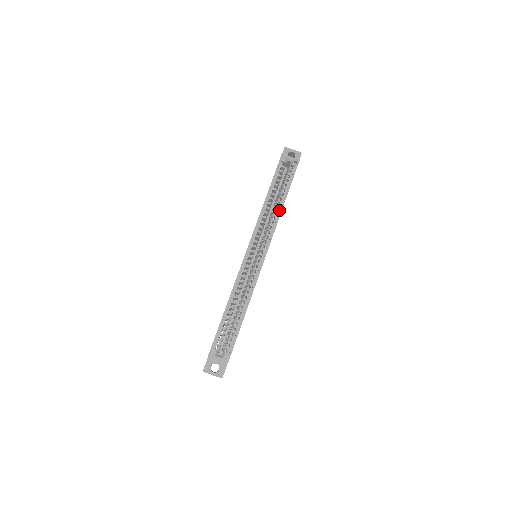
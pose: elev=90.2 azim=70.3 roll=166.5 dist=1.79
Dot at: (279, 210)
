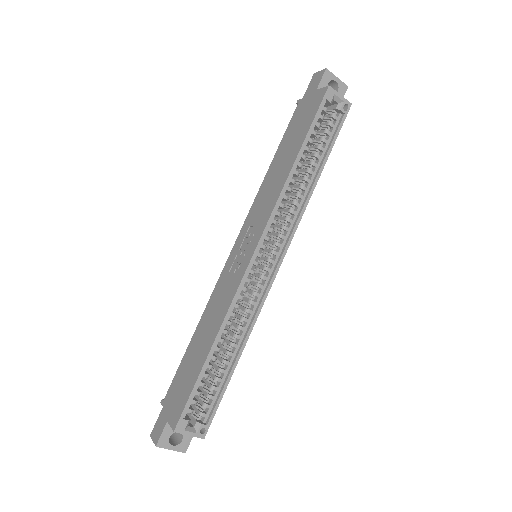
Dot at: (308, 188)
